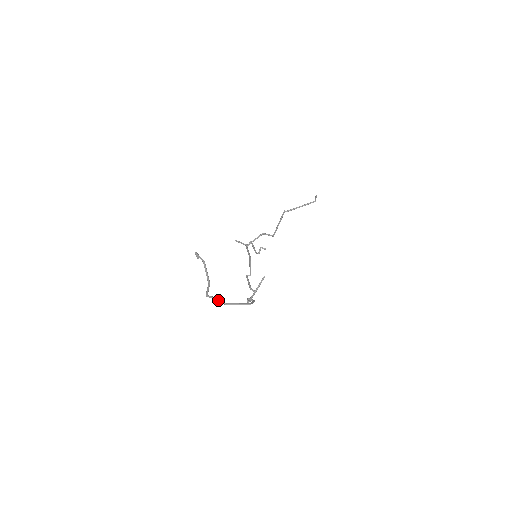
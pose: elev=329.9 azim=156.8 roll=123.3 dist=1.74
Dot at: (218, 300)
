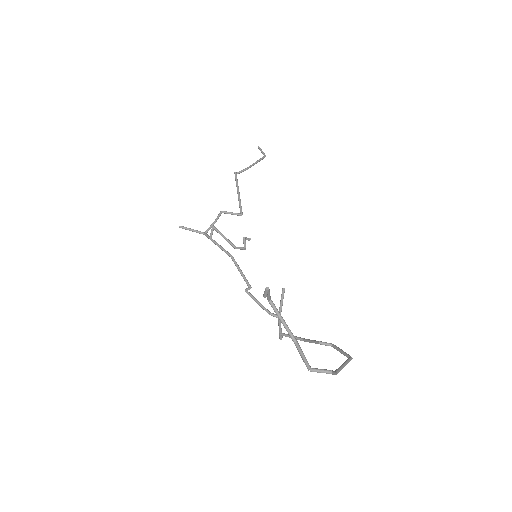
Dot at: (333, 373)
